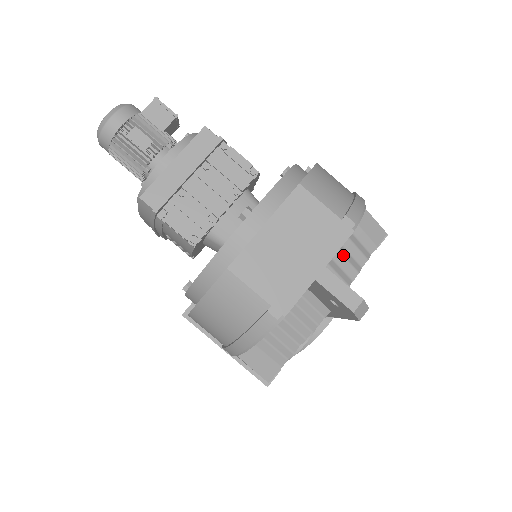
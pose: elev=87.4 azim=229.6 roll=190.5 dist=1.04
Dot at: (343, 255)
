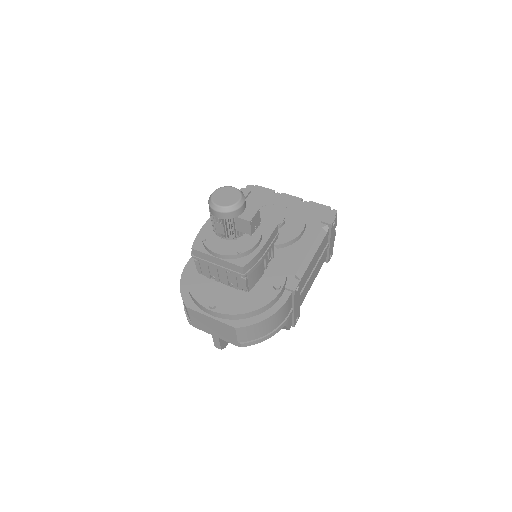
Dot at: occluded
